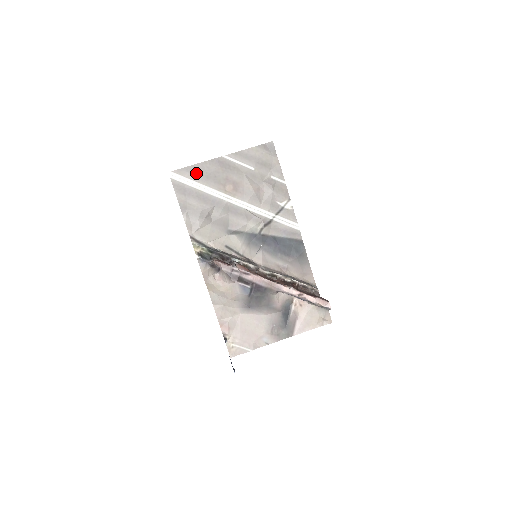
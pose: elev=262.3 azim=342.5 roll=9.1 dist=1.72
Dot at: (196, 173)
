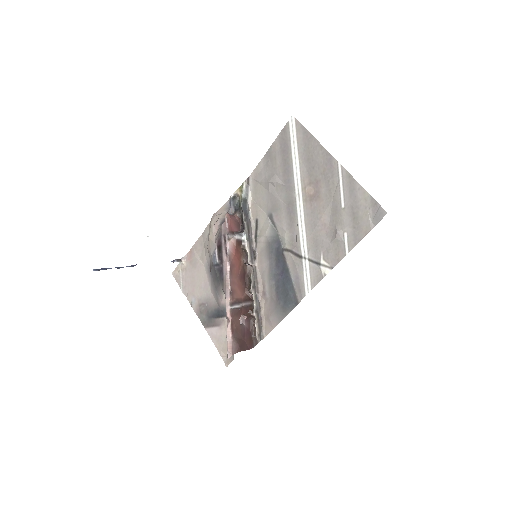
Dot at: (306, 144)
